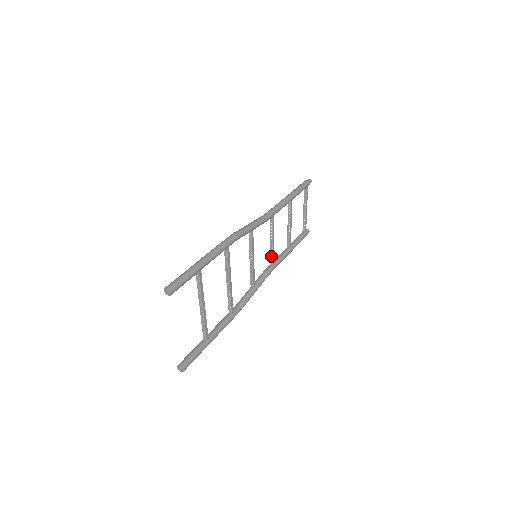
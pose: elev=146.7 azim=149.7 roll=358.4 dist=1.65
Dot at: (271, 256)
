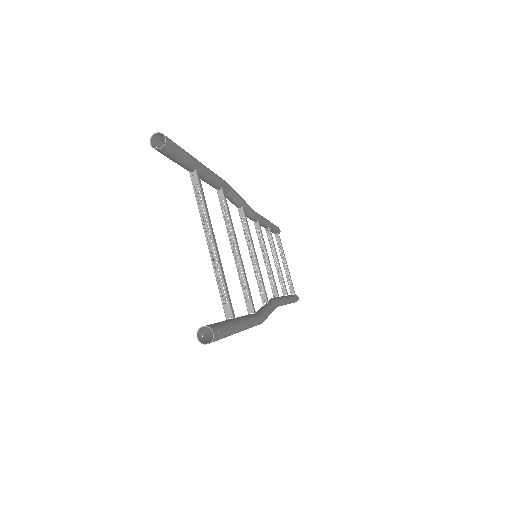
Dot at: (272, 282)
